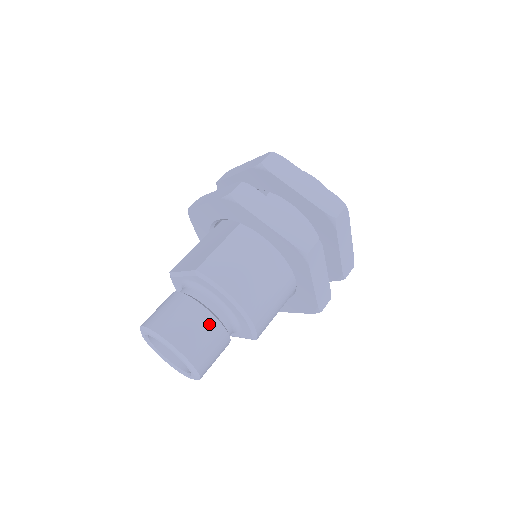
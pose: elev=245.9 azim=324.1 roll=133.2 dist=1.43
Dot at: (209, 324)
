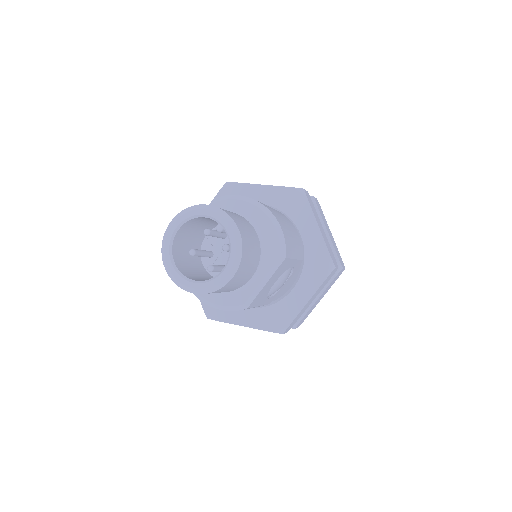
Dot at: (238, 215)
